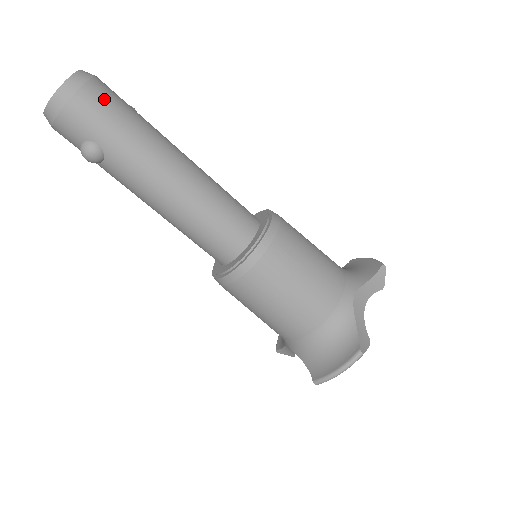
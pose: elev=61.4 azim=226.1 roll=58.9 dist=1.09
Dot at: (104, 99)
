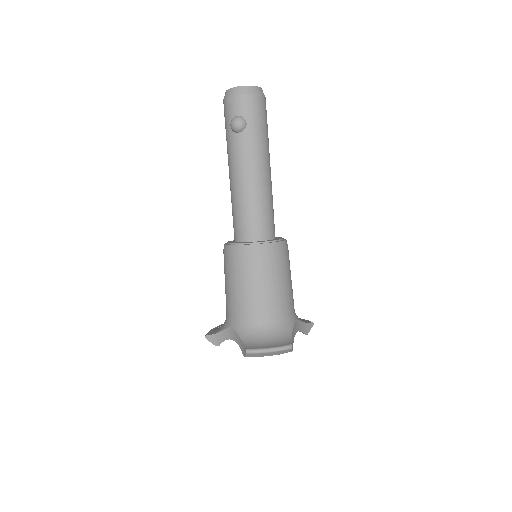
Dot at: (265, 110)
